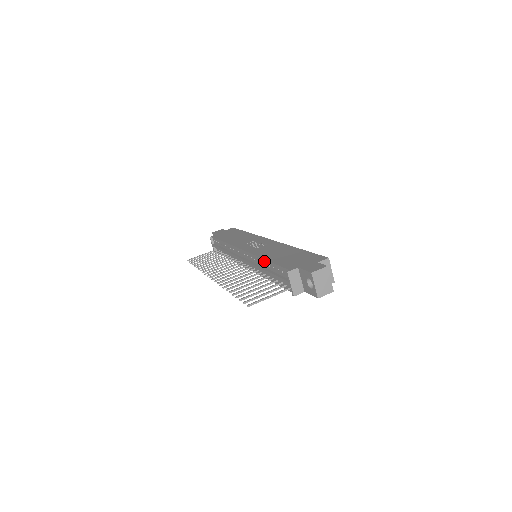
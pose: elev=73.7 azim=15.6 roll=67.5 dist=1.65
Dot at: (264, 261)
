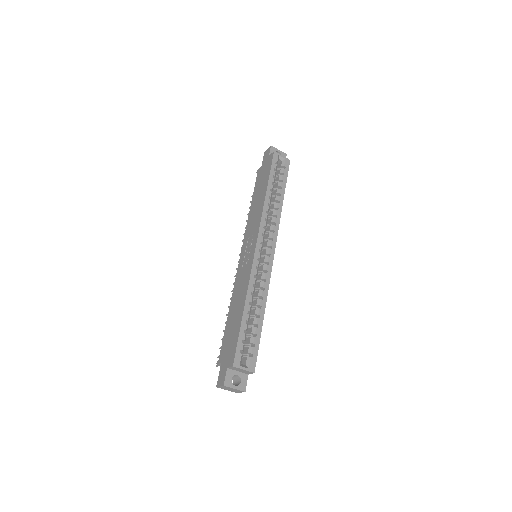
Dot at: occluded
